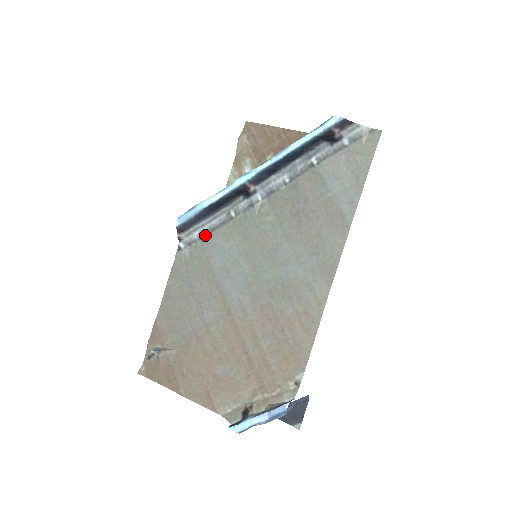
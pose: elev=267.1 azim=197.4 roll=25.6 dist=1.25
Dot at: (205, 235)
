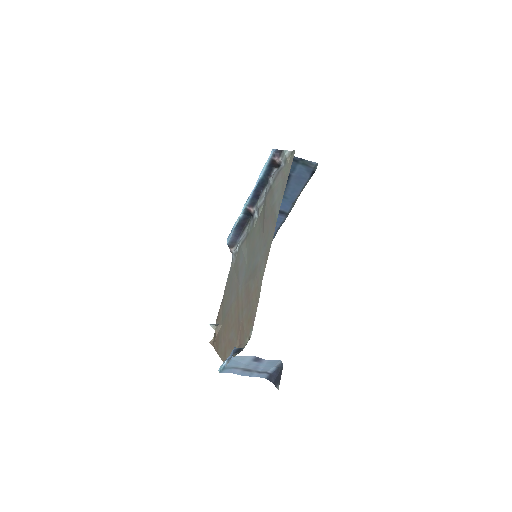
Dot at: (240, 247)
